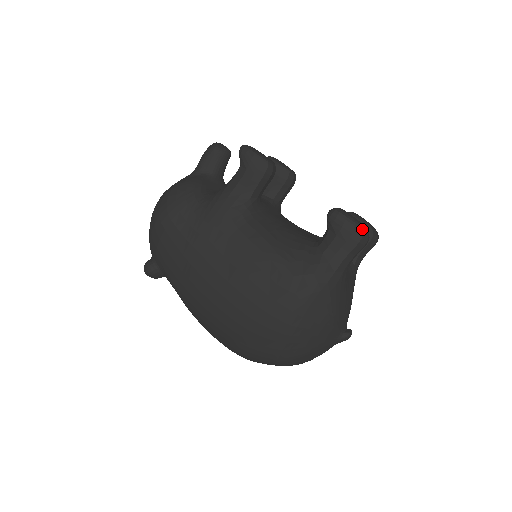
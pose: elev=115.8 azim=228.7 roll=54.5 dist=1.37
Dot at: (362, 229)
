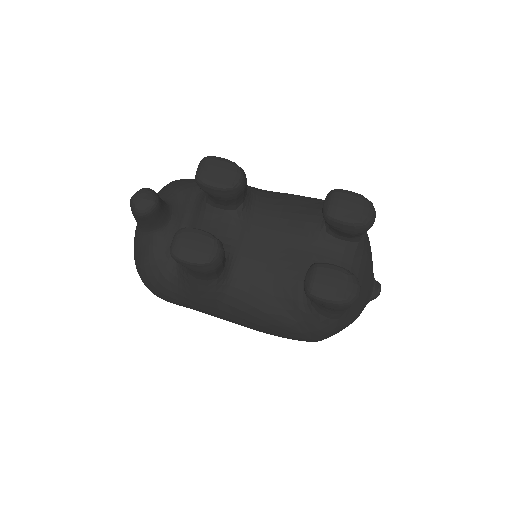
Dot at: (348, 301)
